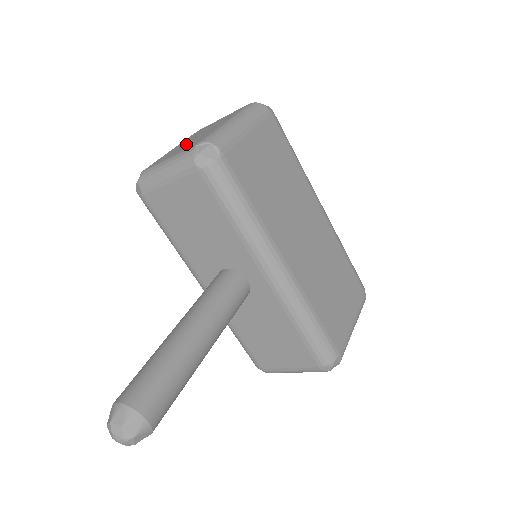
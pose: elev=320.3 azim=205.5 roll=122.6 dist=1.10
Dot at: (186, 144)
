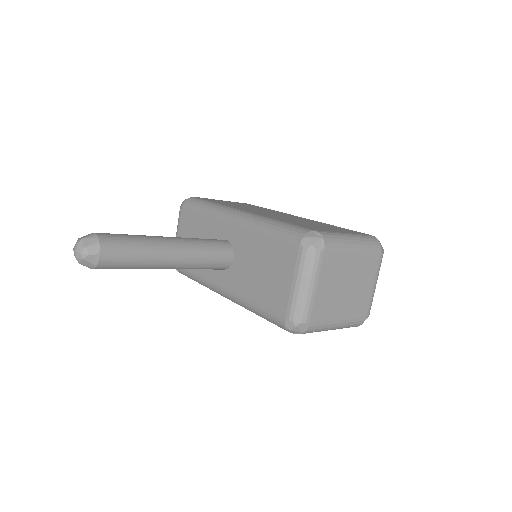
Dot at: occluded
